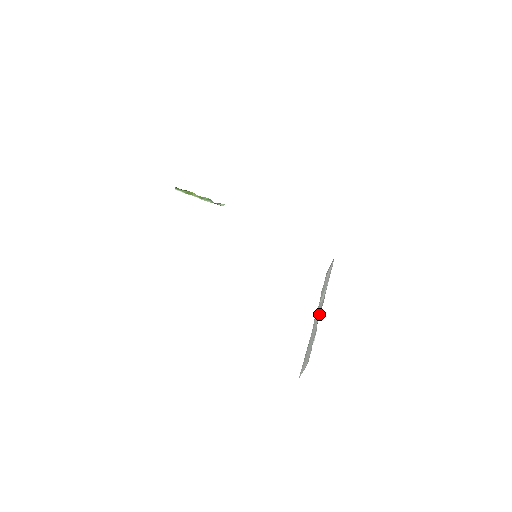
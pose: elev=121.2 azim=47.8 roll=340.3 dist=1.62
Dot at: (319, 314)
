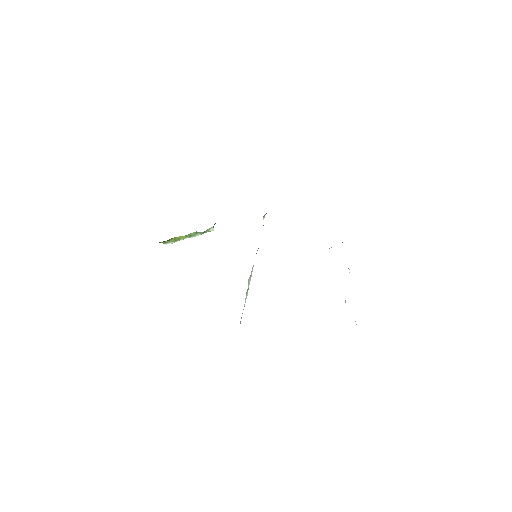
Dot at: occluded
